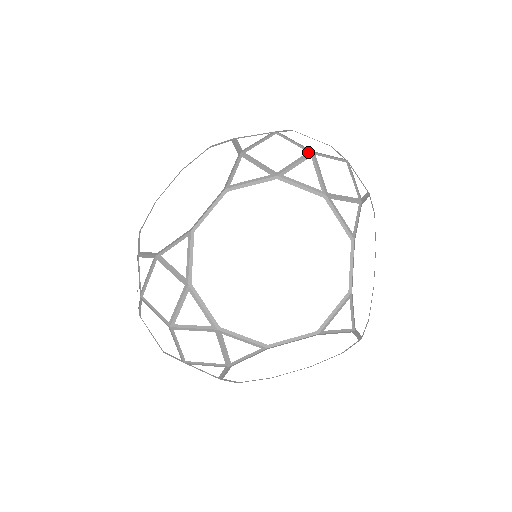
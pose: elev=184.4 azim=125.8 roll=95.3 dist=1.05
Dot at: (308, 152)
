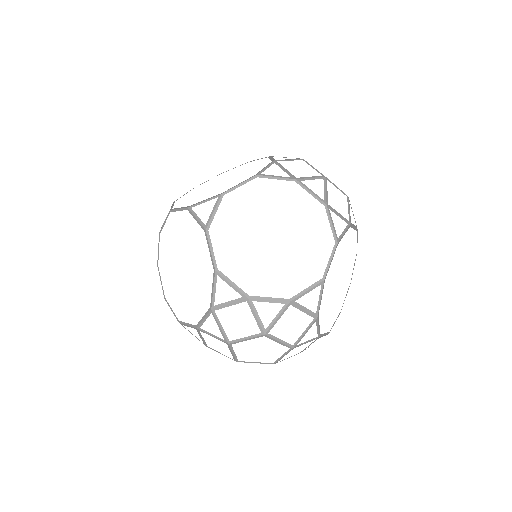
Dot at: (348, 197)
